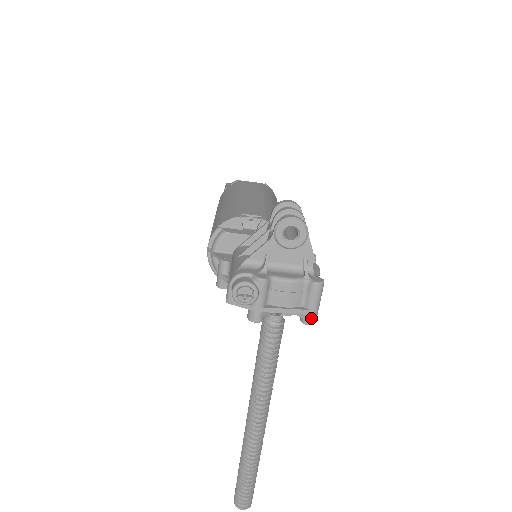
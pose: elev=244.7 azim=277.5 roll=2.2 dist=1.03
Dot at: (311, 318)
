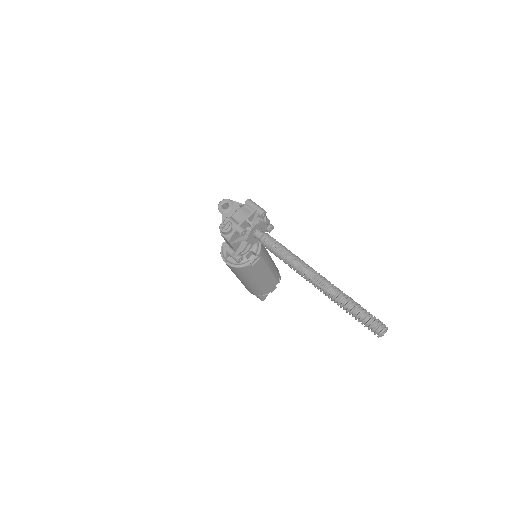
Dot at: (260, 210)
